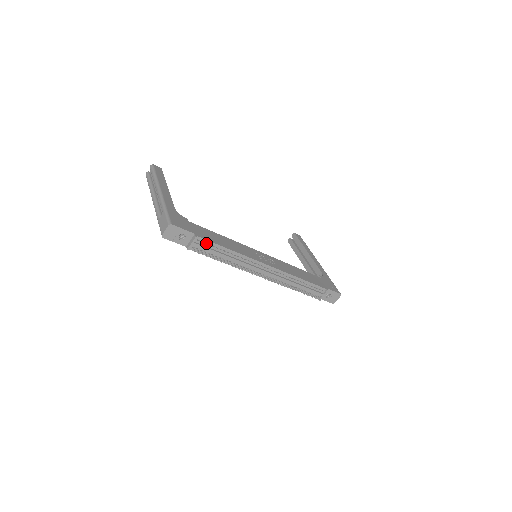
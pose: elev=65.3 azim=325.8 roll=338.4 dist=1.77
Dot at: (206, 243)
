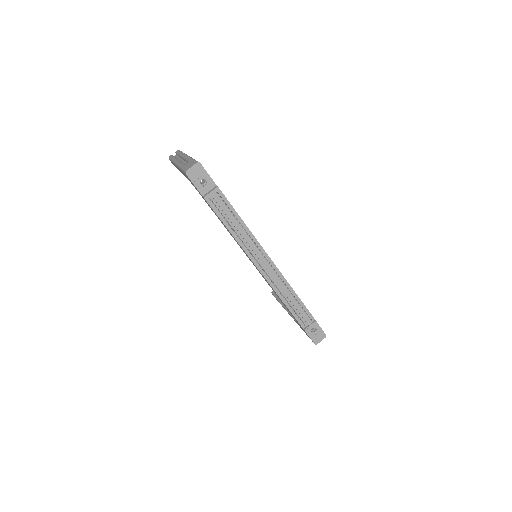
Dot at: (223, 201)
